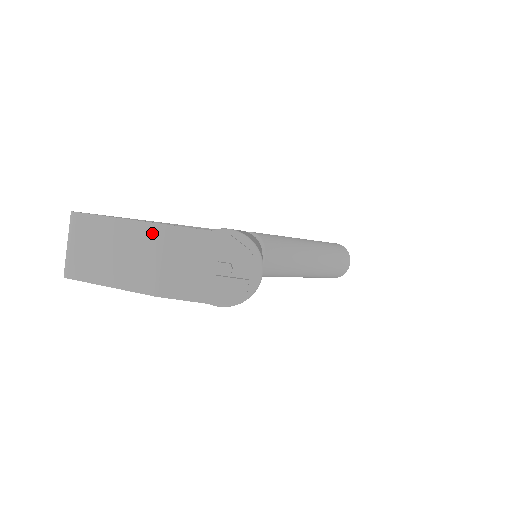
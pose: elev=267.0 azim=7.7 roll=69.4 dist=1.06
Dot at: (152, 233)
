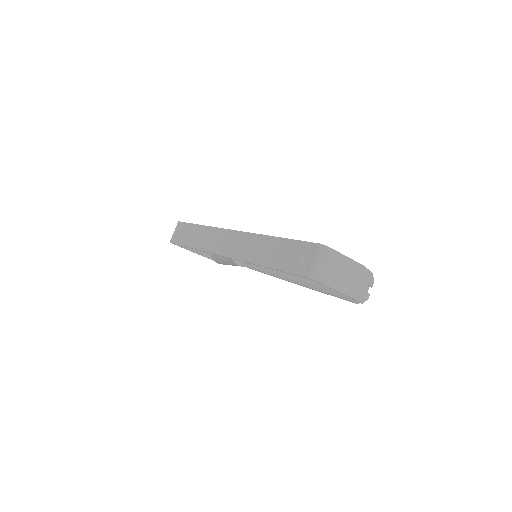
Dot at: (359, 268)
